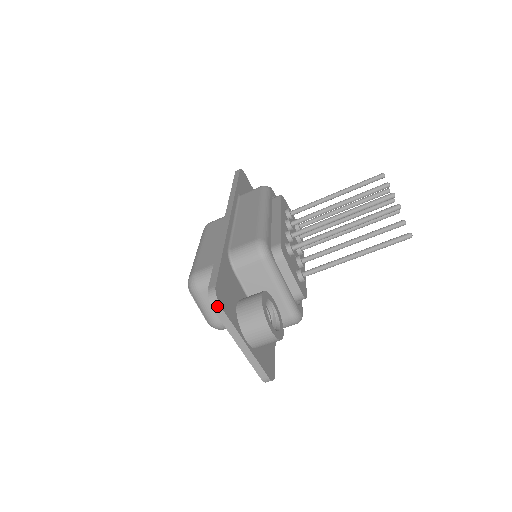
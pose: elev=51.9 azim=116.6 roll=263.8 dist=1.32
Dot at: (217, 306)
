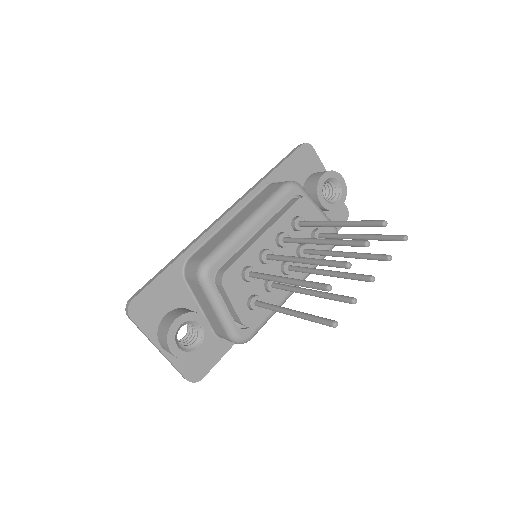
Dot at: (128, 316)
